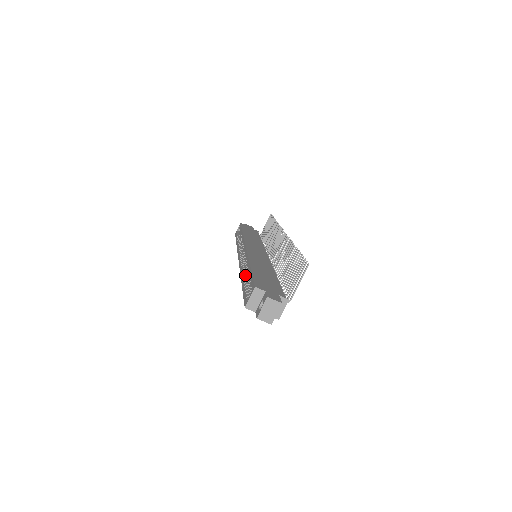
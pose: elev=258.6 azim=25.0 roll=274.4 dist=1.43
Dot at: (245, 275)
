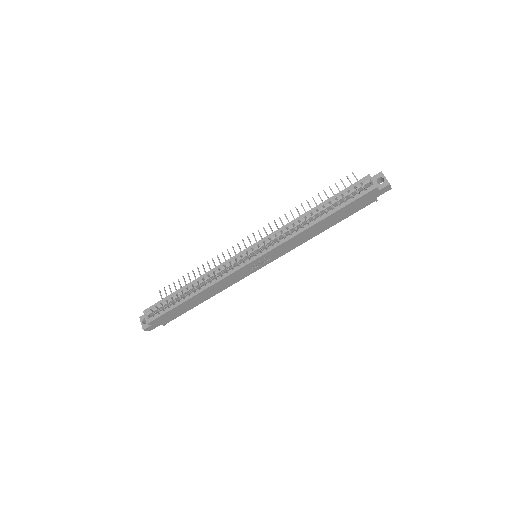
Dot at: (316, 218)
